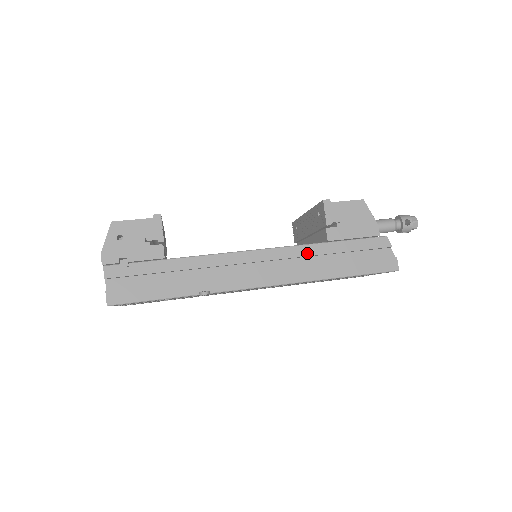
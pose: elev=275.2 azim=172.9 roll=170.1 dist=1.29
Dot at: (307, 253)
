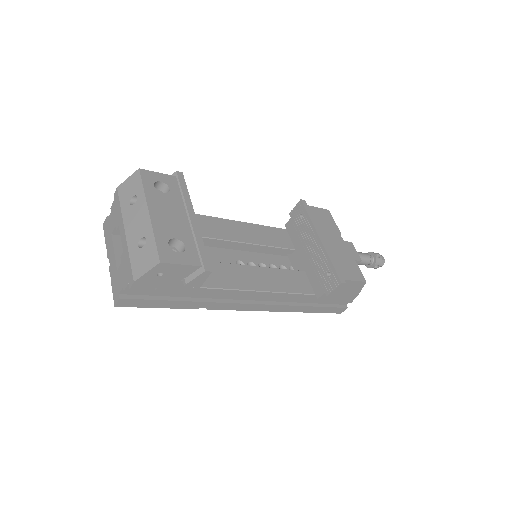
Dot at: (297, 298)
